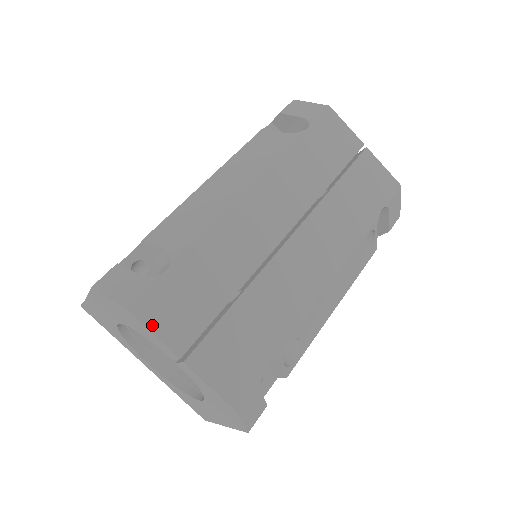
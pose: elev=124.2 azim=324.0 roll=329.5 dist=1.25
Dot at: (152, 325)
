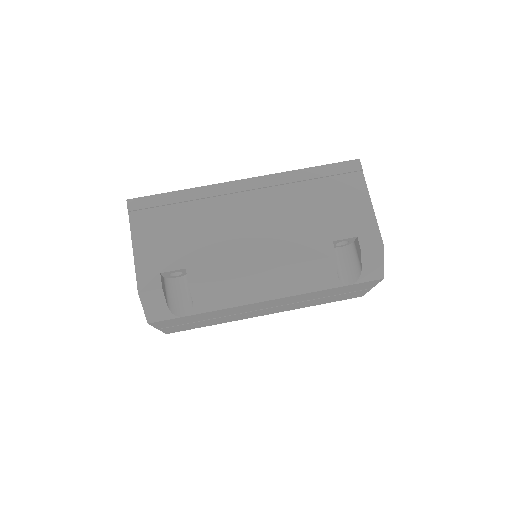
Dot at: (155, 325)
